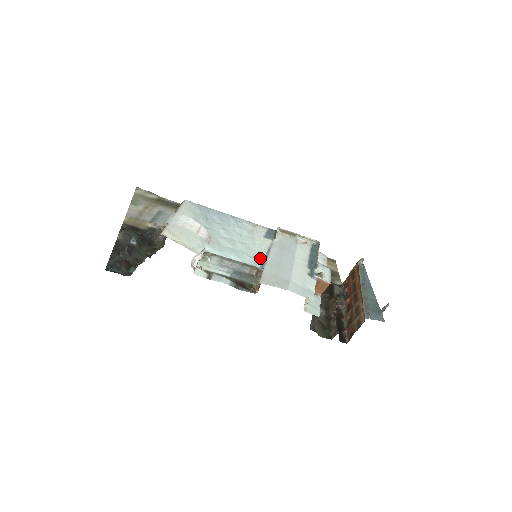
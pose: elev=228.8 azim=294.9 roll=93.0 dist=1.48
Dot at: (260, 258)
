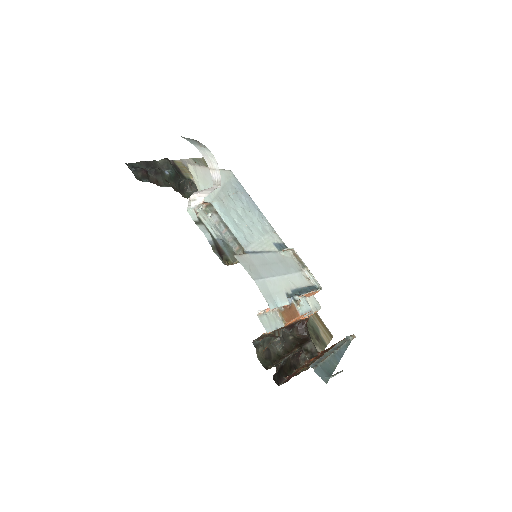
Dot at: (254, 248)
